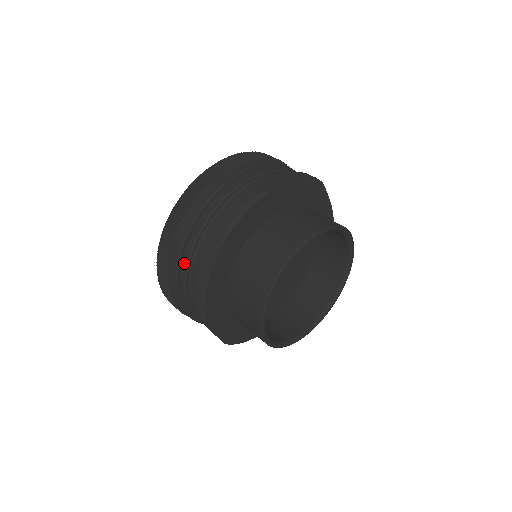
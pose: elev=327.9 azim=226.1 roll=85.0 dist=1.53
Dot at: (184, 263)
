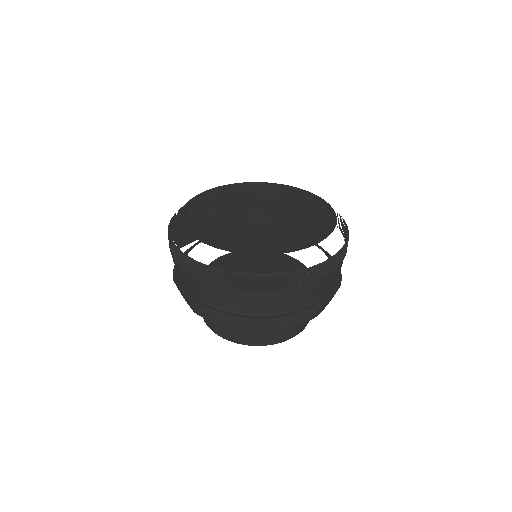
Dot at: occluded
